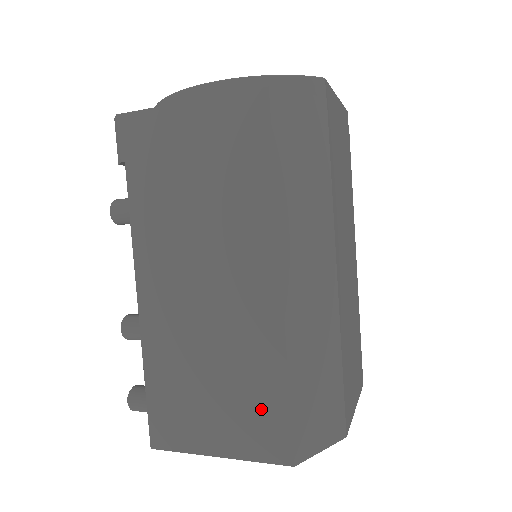
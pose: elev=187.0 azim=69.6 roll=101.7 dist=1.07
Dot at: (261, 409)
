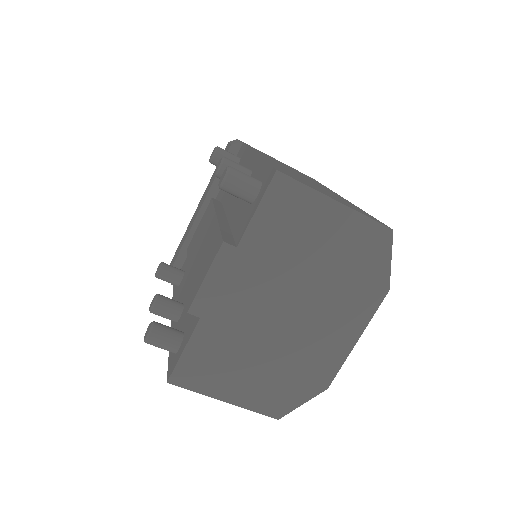
Dot at: occluded
